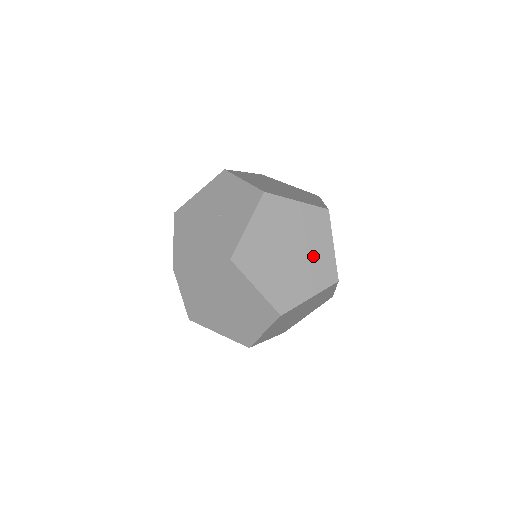
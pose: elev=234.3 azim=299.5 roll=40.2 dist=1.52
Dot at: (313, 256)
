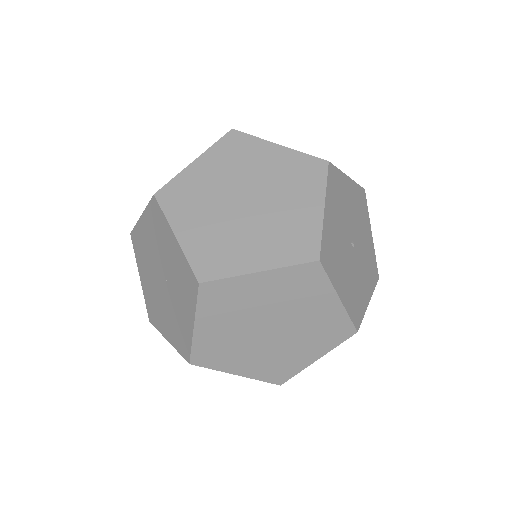
Dot at: (308, 322)
